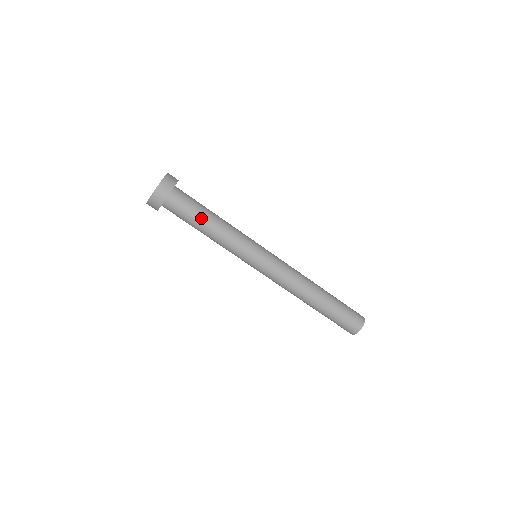
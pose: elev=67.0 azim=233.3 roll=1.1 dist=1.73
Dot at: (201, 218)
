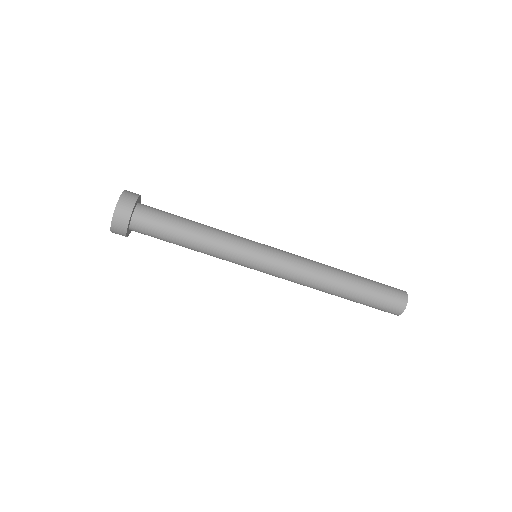
Dot at: (174, 242)
